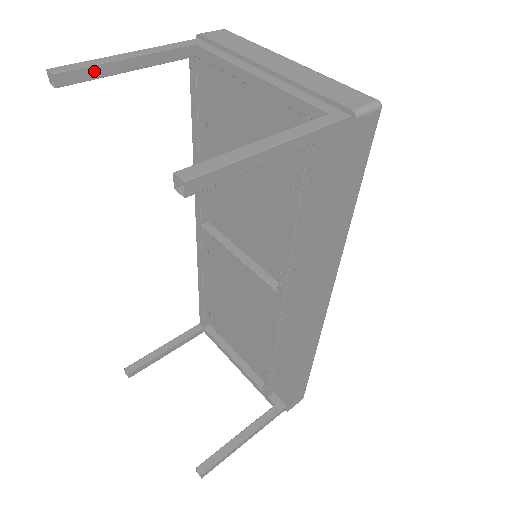
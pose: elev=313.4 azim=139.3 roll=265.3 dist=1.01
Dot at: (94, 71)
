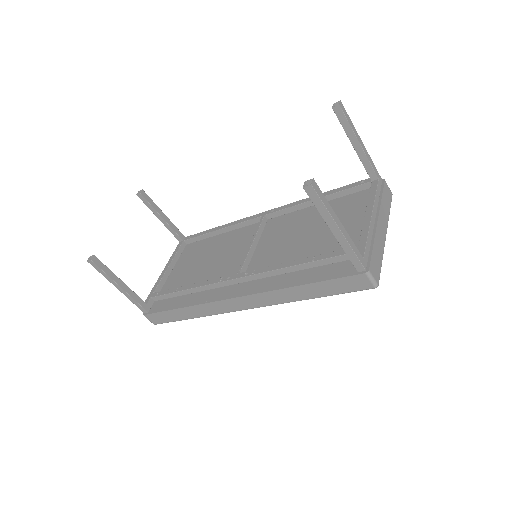
Dot at: (347, 126)
